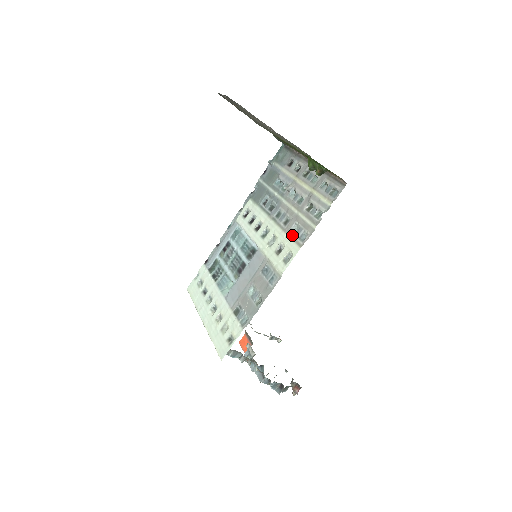
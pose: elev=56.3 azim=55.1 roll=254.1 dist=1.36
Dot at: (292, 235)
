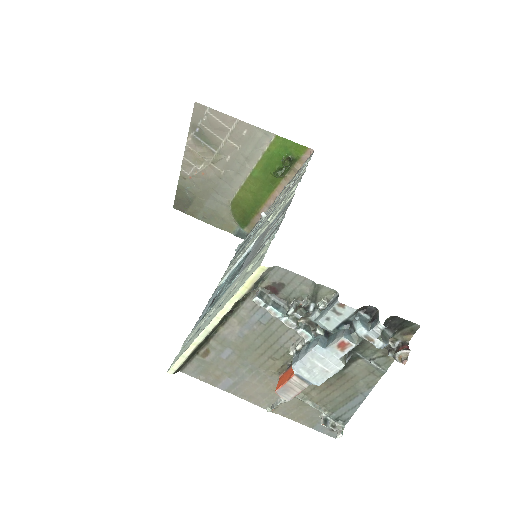
Dot at: occluded
